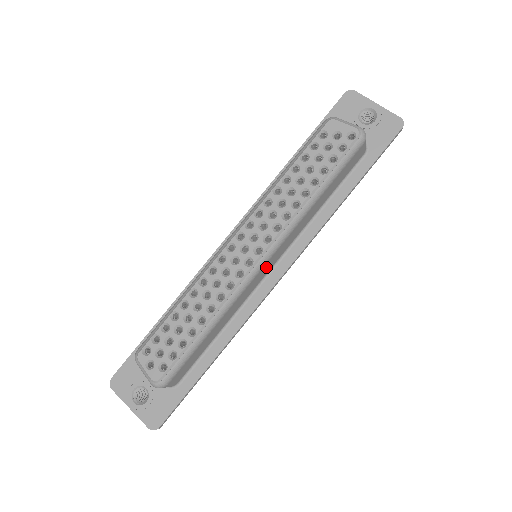
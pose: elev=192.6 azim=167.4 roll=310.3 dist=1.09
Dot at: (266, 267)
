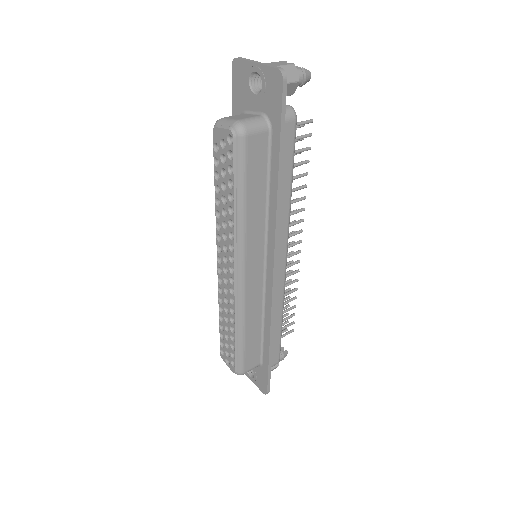
Dot at: (252, 274)
